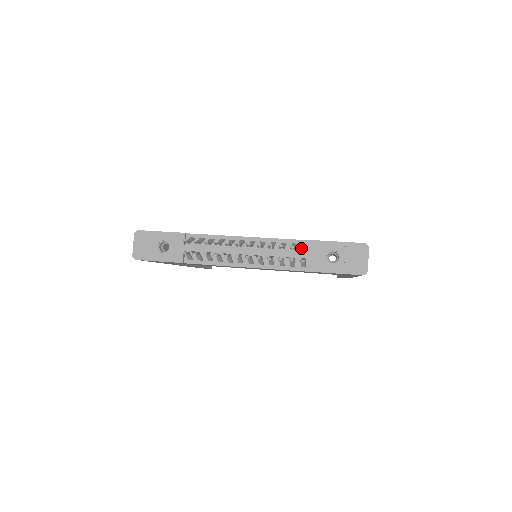
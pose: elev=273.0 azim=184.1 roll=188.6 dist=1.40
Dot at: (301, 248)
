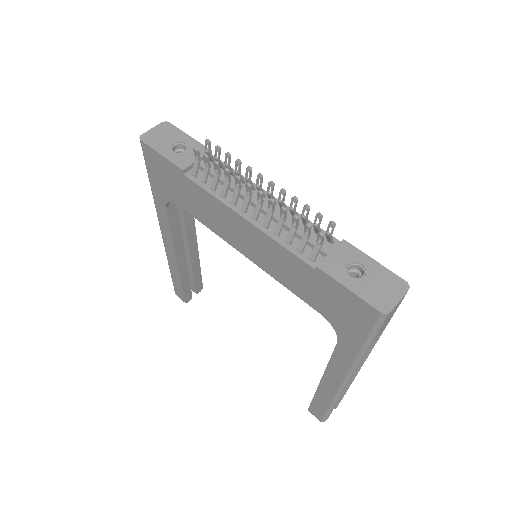
Dot at: (329, 222)
